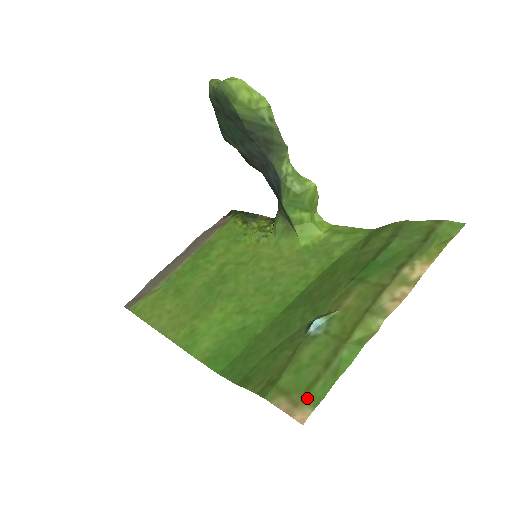
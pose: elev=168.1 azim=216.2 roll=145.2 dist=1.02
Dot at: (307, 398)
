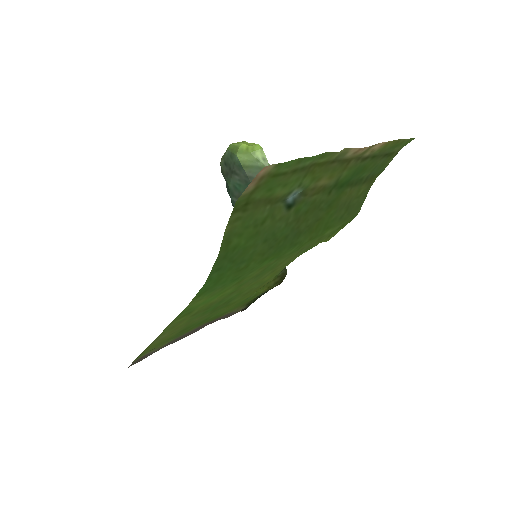
Dot at: (272, 172)
